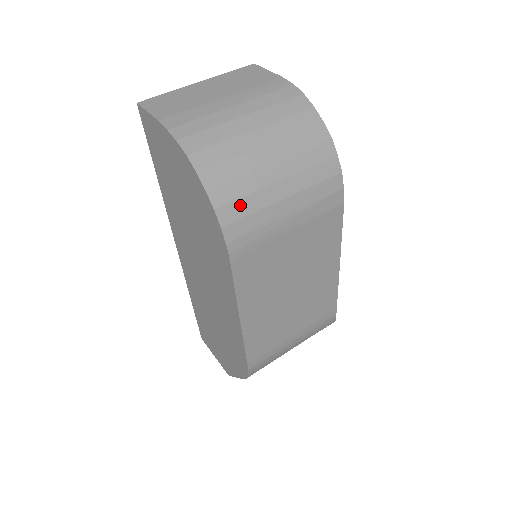
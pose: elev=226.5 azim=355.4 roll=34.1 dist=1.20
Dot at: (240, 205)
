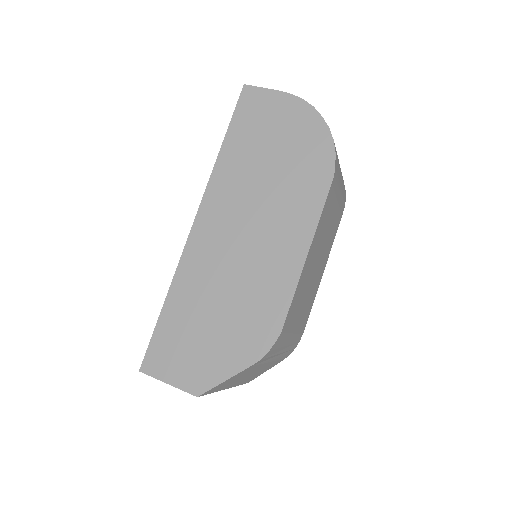
Dot at: (336, 153)
